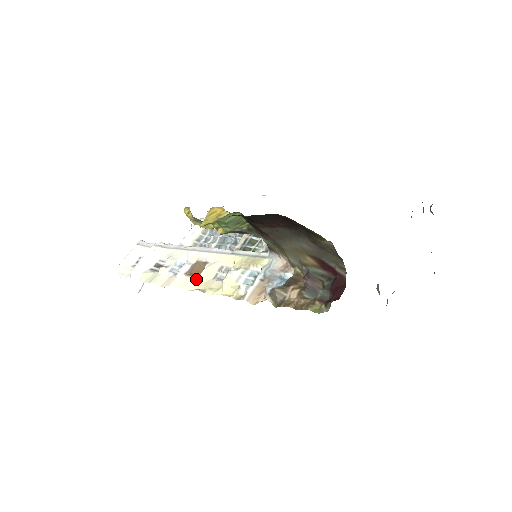
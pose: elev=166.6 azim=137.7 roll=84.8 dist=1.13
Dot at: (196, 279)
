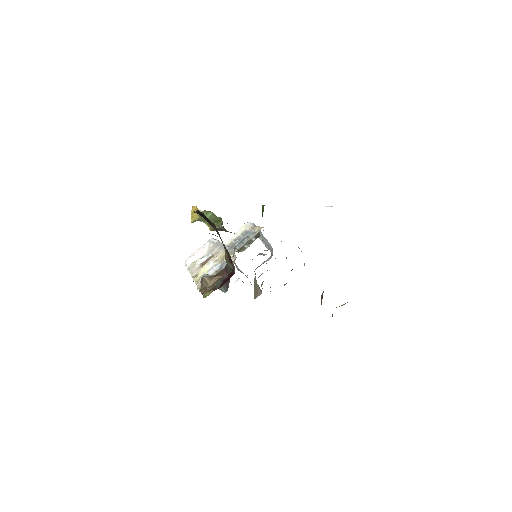
Dot at: (200, 268)
